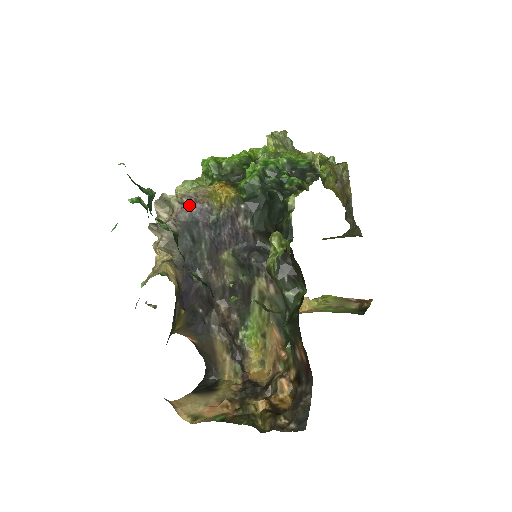
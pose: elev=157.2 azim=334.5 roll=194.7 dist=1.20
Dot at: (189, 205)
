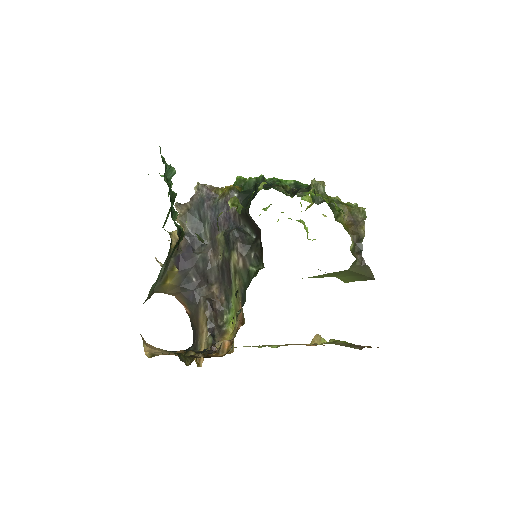
Dot at: (202, 191)
